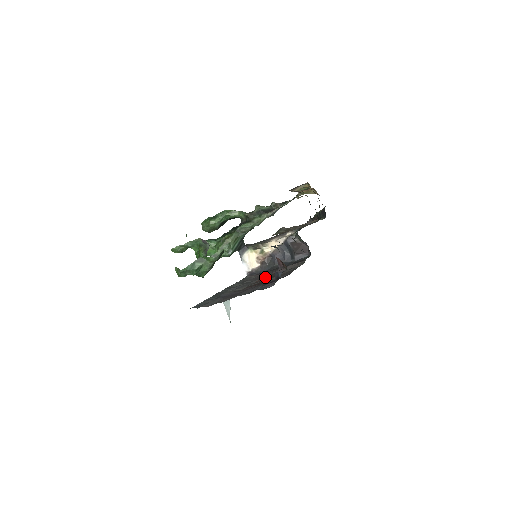
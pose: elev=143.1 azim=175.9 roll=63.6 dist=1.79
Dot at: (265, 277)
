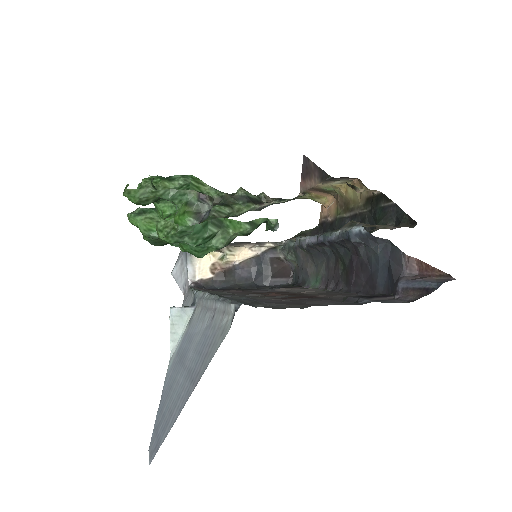
Dot at: (269, 293)
